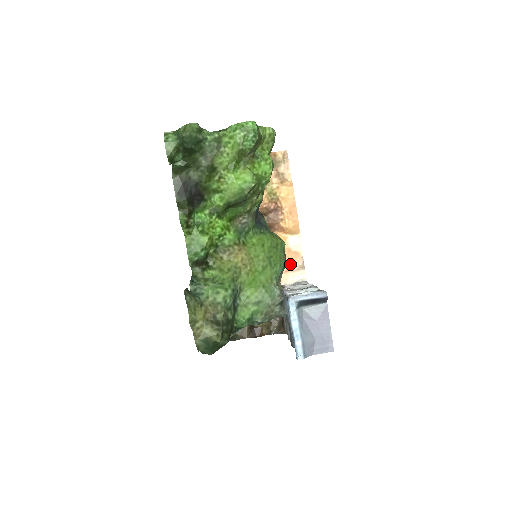
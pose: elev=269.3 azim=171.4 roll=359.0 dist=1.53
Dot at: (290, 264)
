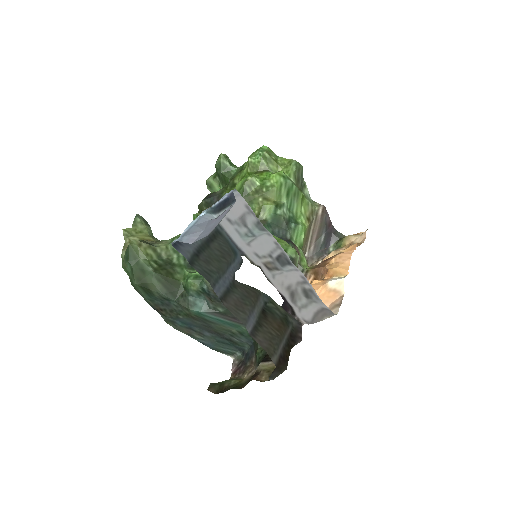
Dot at: (326, 304)
